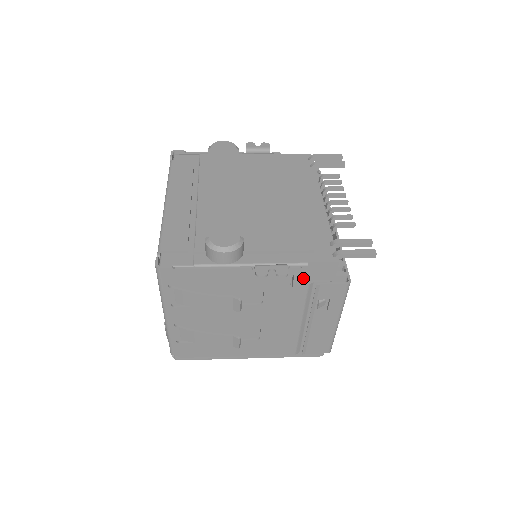
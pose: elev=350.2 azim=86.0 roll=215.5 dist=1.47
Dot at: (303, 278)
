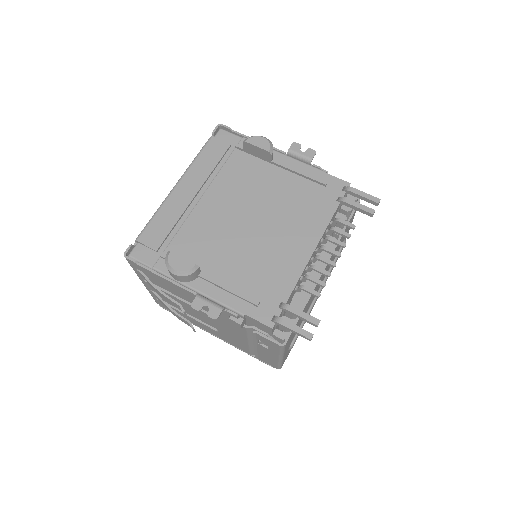
Dot at: (237, 324)
